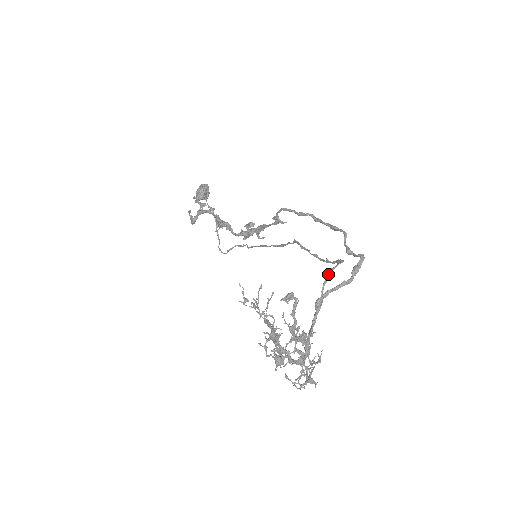
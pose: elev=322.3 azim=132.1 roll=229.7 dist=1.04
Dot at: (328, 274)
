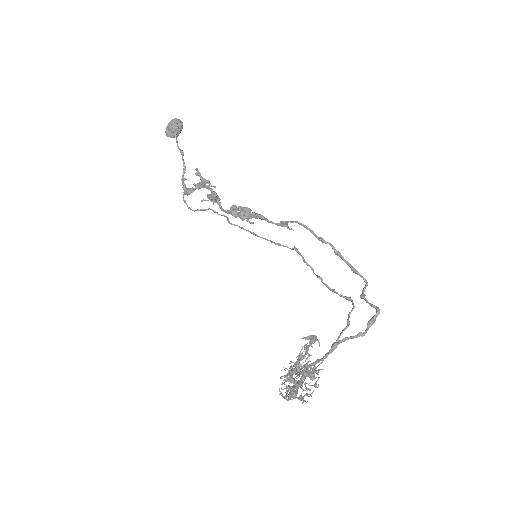
Dot at: (348, 322)
